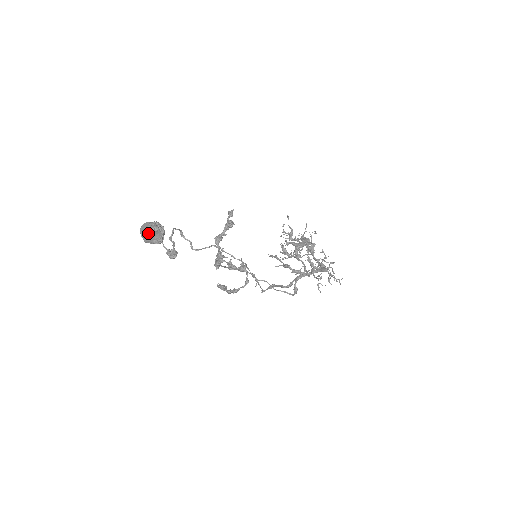
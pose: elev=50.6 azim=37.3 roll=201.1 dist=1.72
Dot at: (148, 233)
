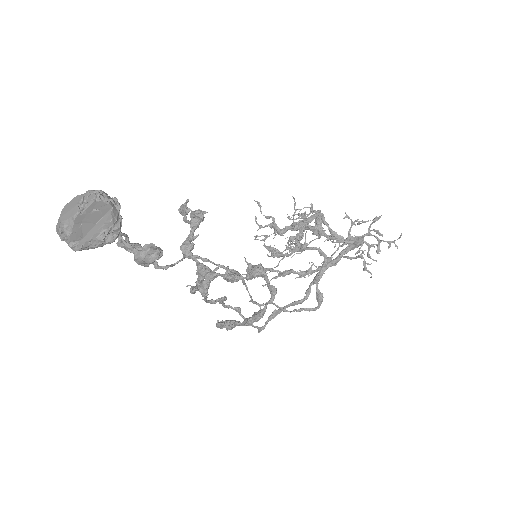
Dot at: (84, 218)
